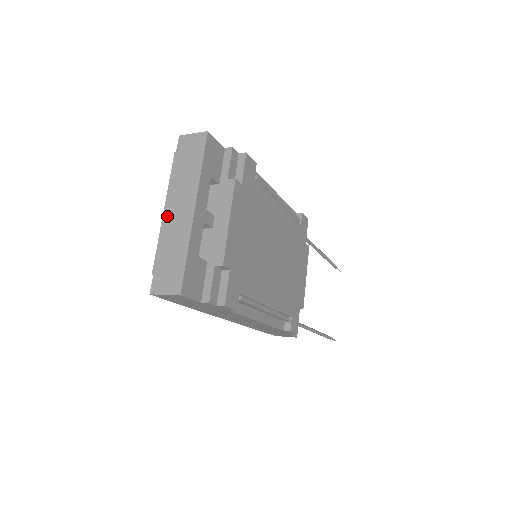
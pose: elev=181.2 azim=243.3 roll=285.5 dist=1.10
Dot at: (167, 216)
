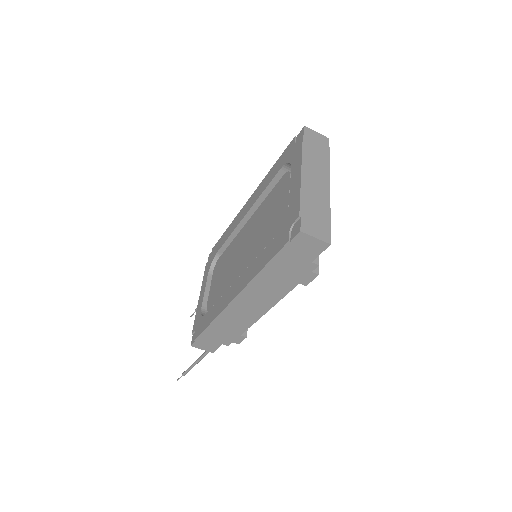
Dot at: (306, 177)
